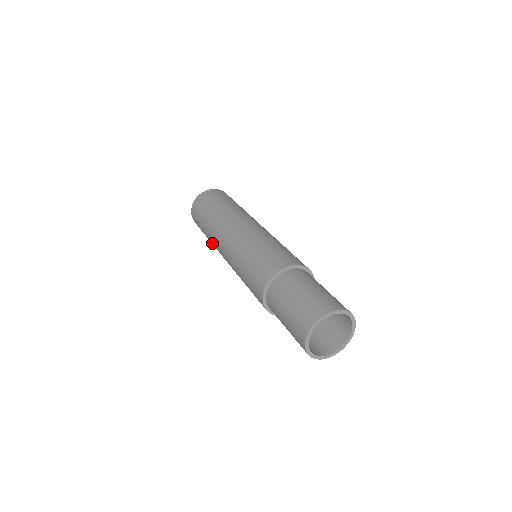
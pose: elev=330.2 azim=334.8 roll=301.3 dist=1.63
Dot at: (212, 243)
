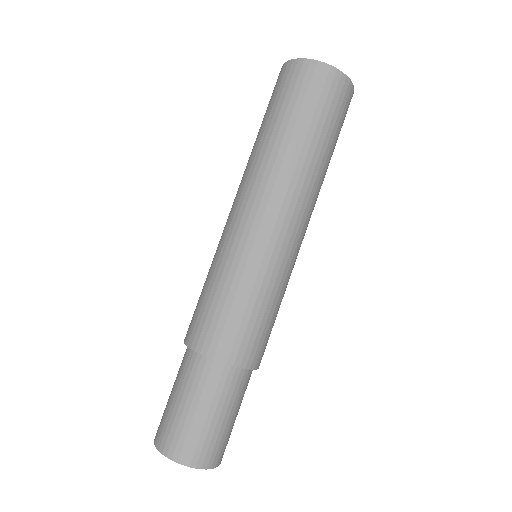
Dot at: occluded
